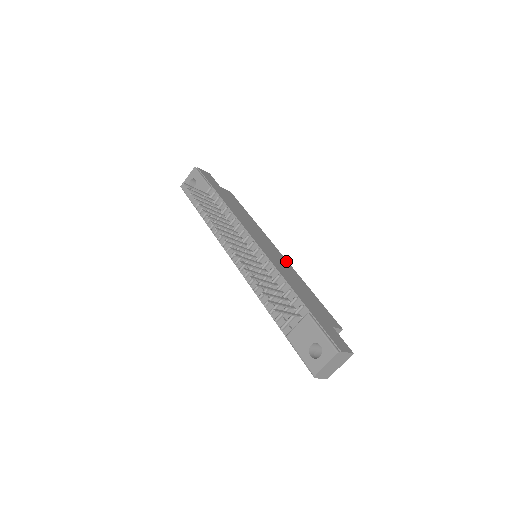
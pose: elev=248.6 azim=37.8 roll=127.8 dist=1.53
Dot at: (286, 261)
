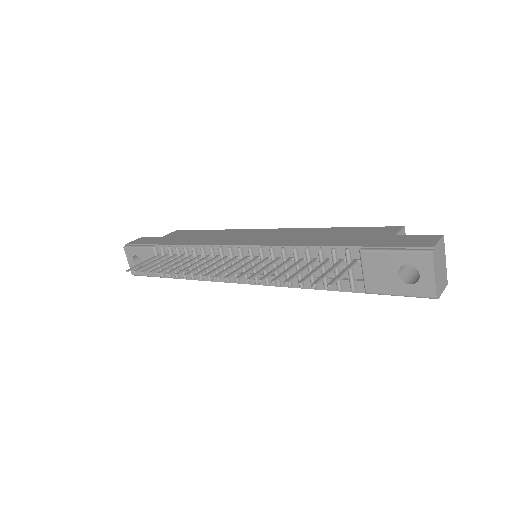
Dot at: (285, 230)
